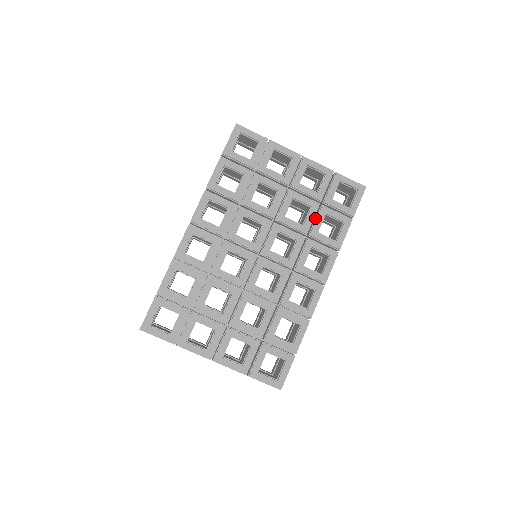
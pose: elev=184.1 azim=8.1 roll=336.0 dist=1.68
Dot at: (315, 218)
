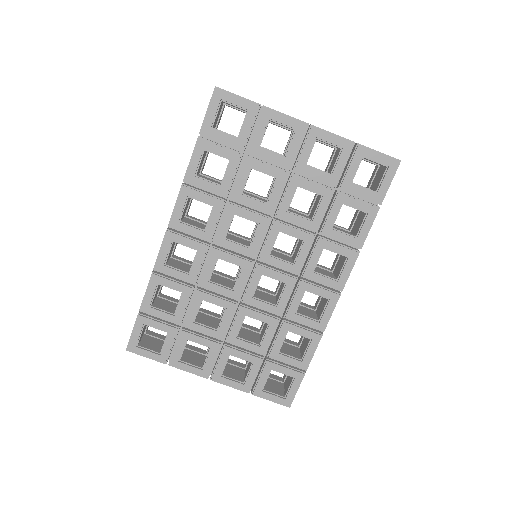
Dot at: (328, 209)
